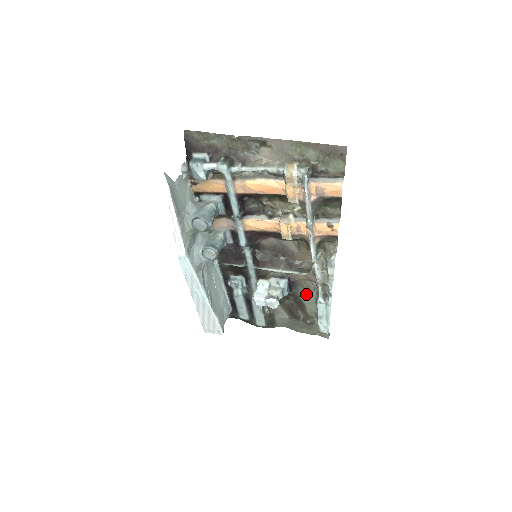
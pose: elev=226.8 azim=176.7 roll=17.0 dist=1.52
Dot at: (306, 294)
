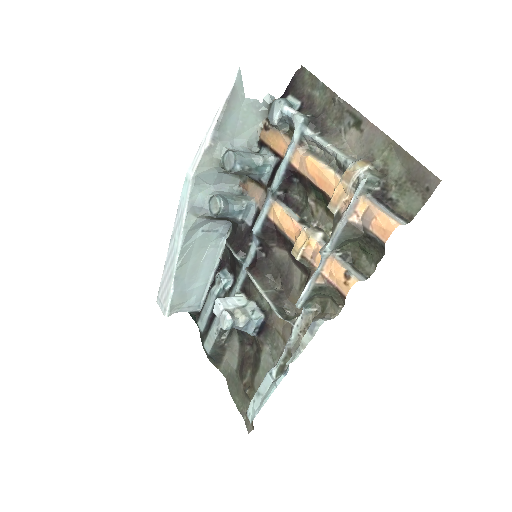
Dot at: (269, 354)
